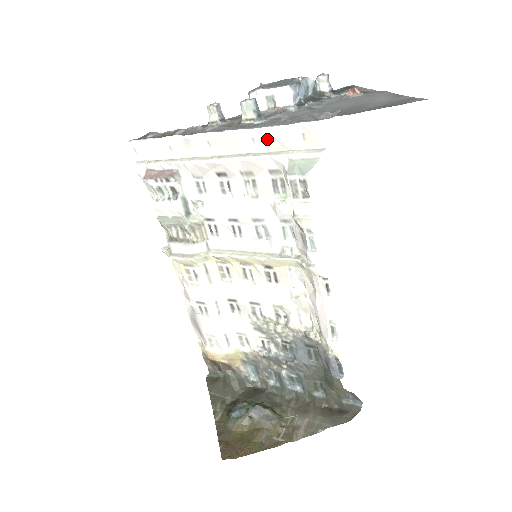
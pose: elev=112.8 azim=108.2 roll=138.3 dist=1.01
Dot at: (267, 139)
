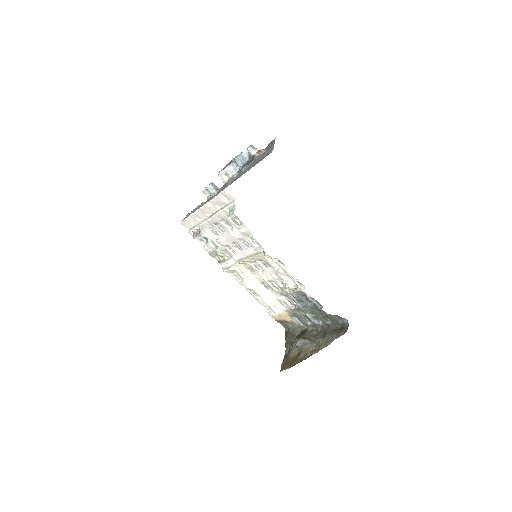
Dot at: (217, 203)
